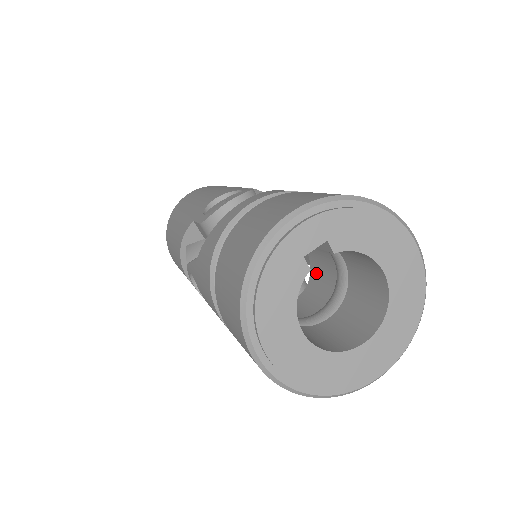
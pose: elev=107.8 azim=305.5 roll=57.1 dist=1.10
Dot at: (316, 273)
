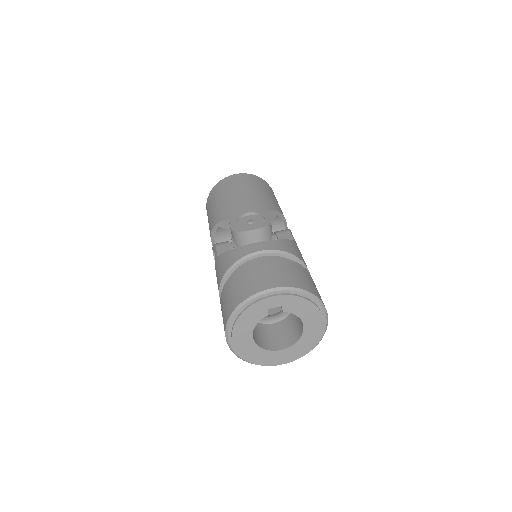
Dot at: occluded
